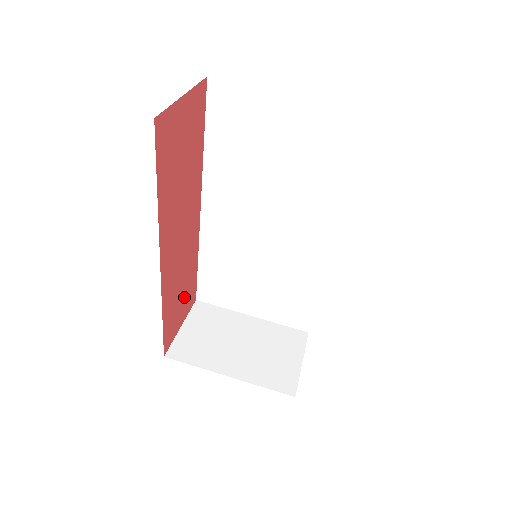
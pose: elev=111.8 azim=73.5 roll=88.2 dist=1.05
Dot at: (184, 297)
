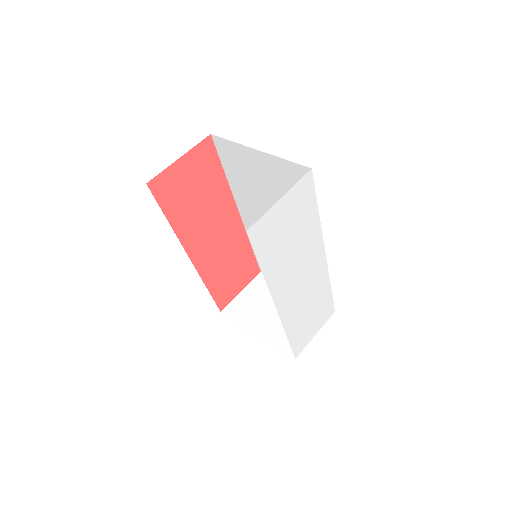
Dot at: (238, 272)
